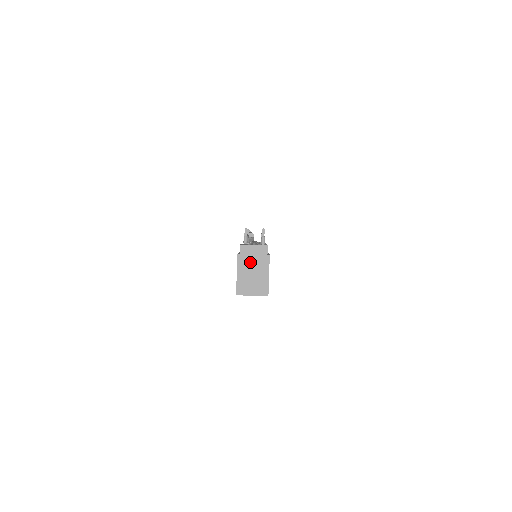
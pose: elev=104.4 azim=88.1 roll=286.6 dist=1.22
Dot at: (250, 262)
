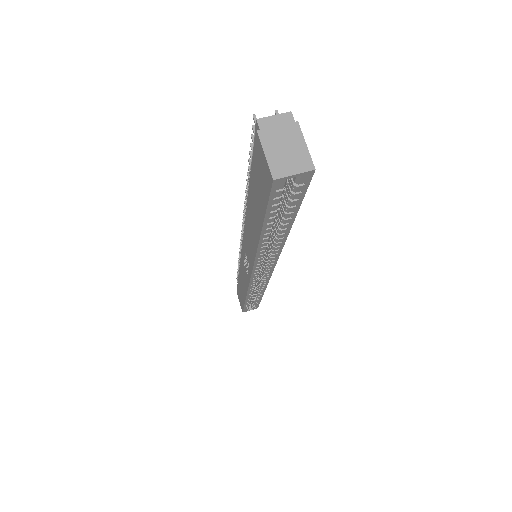
Dot at: (276, 136)
